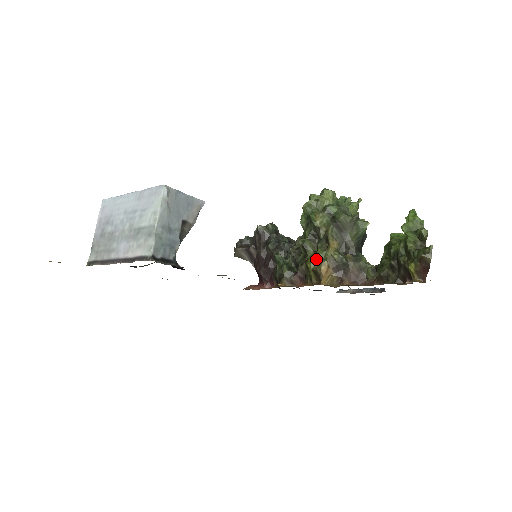
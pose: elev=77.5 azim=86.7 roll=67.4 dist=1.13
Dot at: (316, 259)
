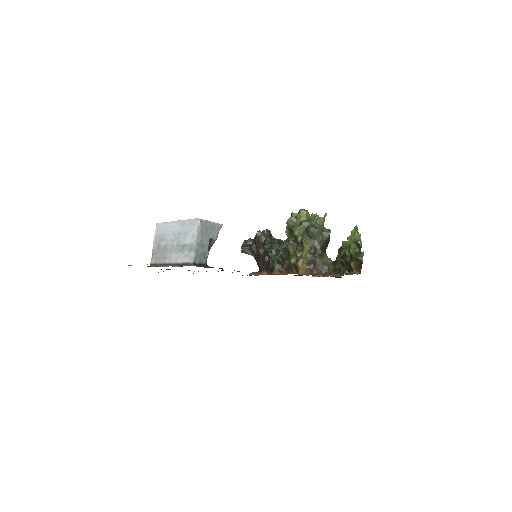
Dot at: (295, 257)
